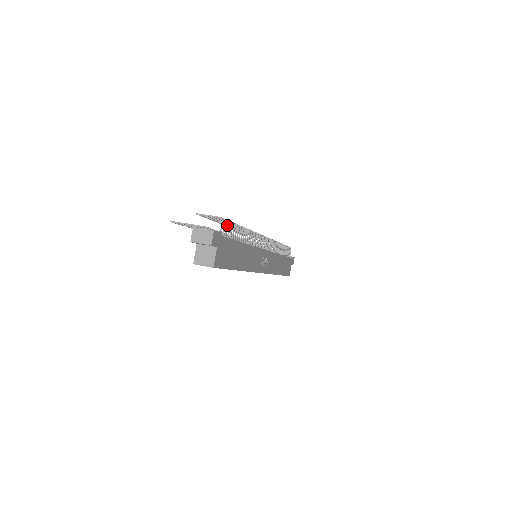
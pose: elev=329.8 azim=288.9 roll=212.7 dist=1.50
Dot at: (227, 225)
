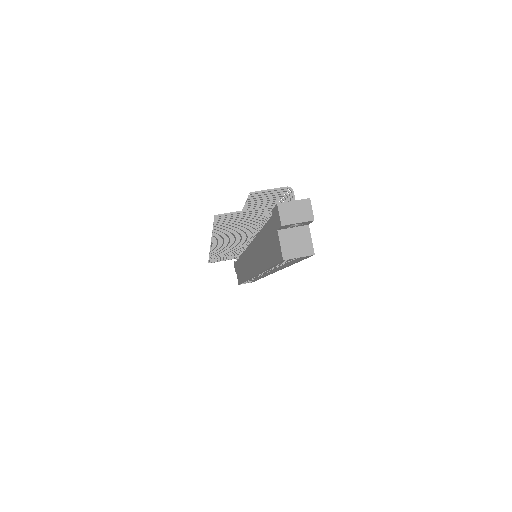
Dot at: (289, 199)
